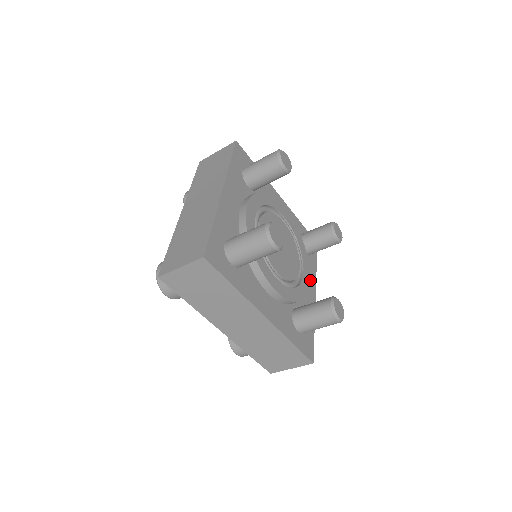
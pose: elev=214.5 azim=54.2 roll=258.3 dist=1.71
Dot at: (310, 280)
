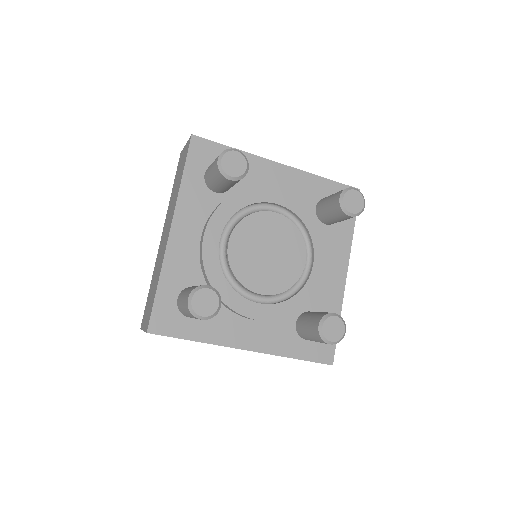
Dot at: (337, 257)
